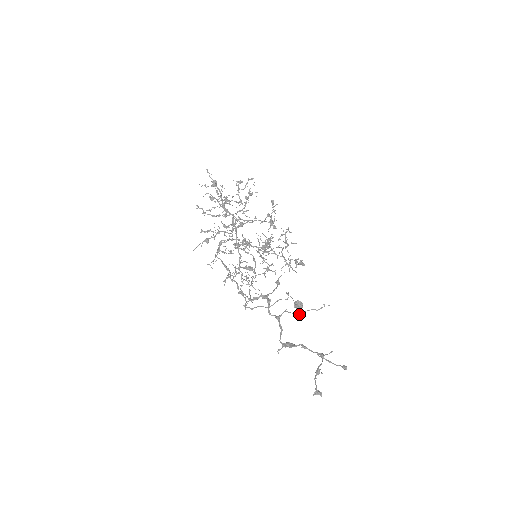
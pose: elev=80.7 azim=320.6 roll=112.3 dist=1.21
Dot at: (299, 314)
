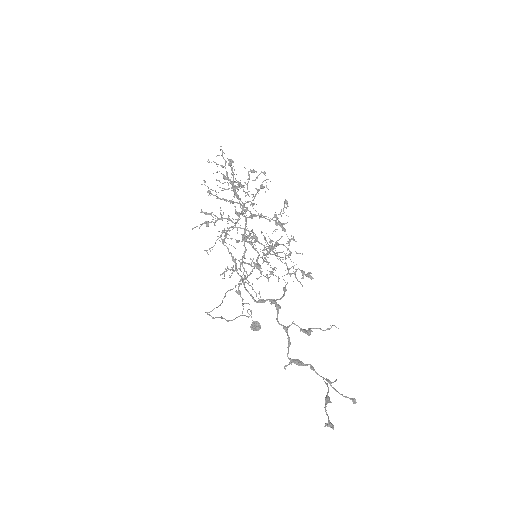
Dot at: (306, 330)
